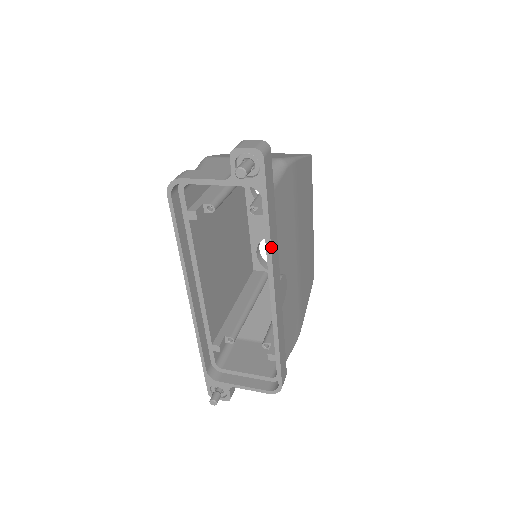
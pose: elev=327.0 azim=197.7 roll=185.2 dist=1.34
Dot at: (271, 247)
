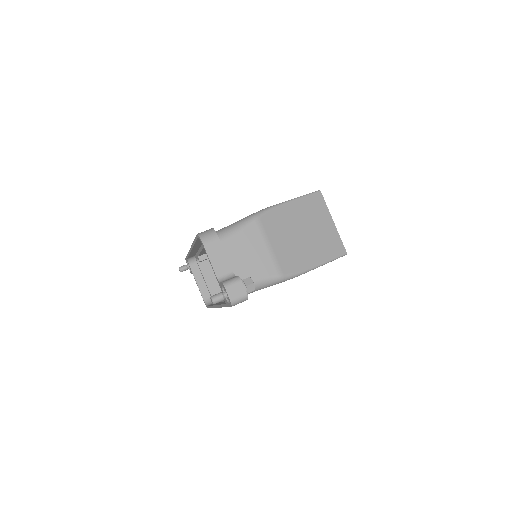
Dot at: occluded
